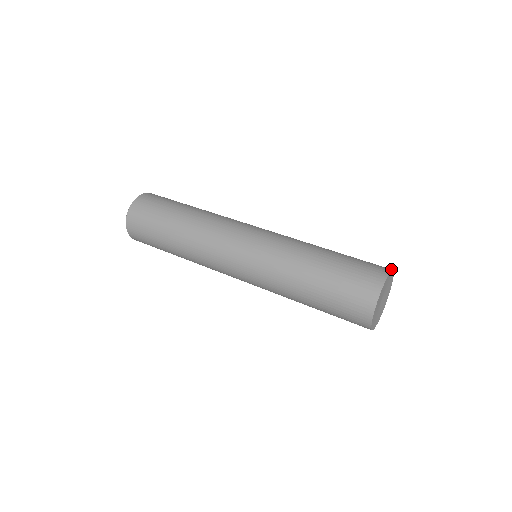
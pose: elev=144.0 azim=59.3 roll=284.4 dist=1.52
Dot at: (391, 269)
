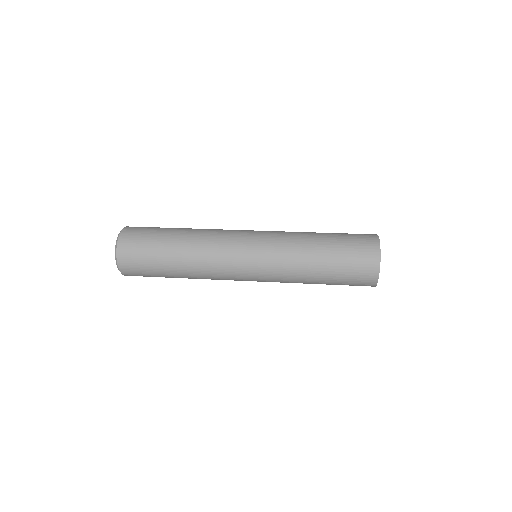
Dot at: (377, 236)
